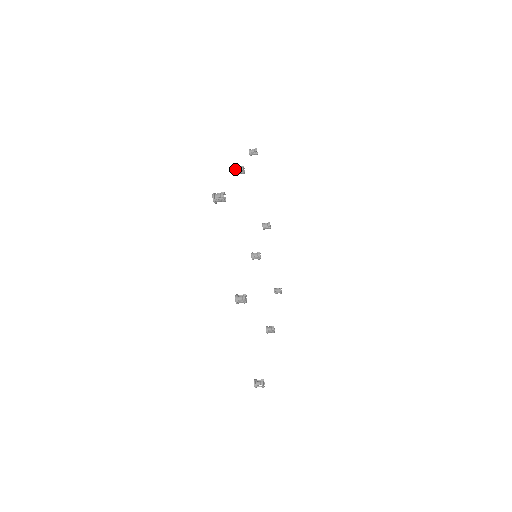
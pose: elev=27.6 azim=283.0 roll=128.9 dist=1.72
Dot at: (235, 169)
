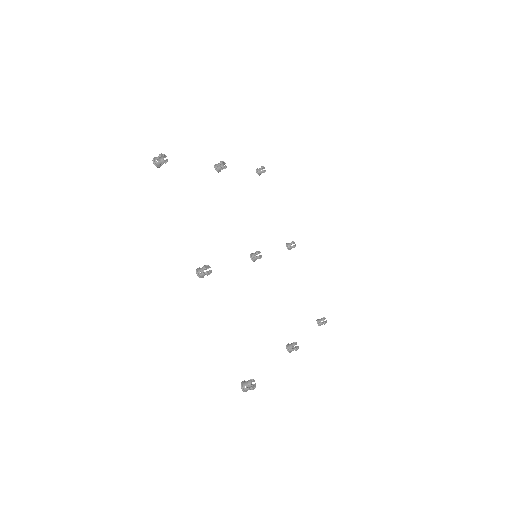
Dot at: (215, 165)
